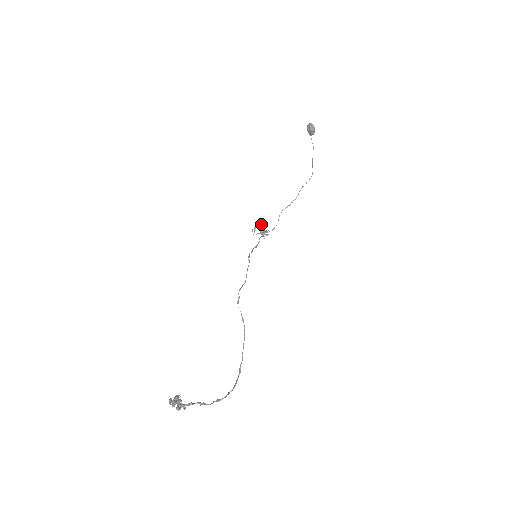
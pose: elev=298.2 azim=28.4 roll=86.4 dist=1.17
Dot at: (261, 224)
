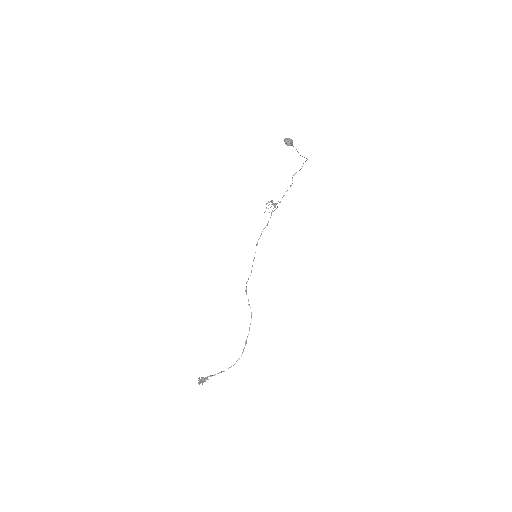
Dot at: (271, 202)
